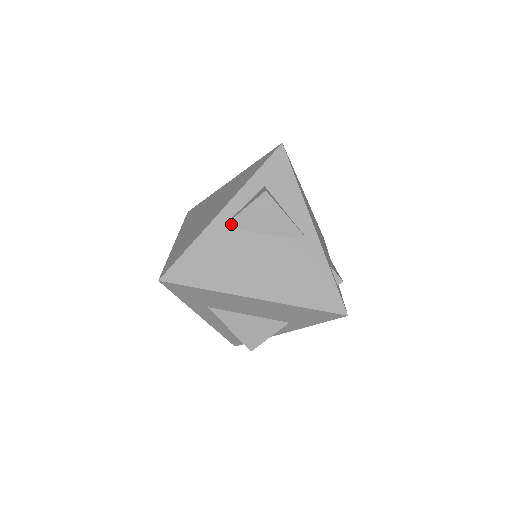
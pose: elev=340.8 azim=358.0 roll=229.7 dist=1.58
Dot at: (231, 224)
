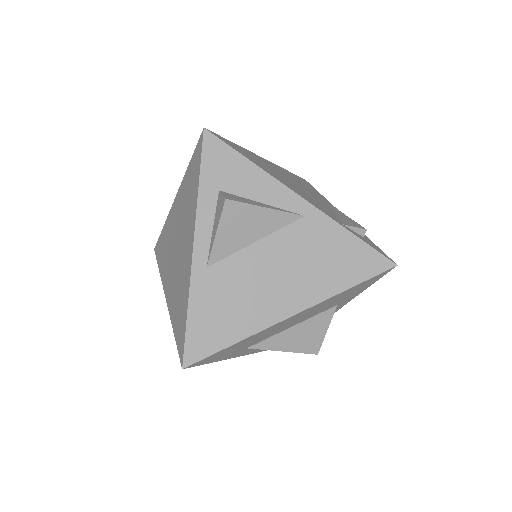
Dot at: (213, 258)
